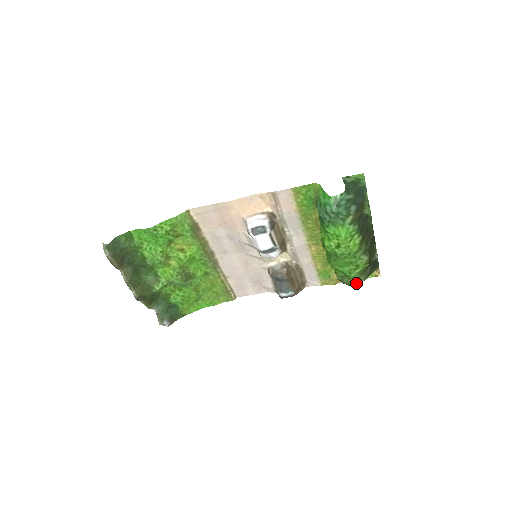
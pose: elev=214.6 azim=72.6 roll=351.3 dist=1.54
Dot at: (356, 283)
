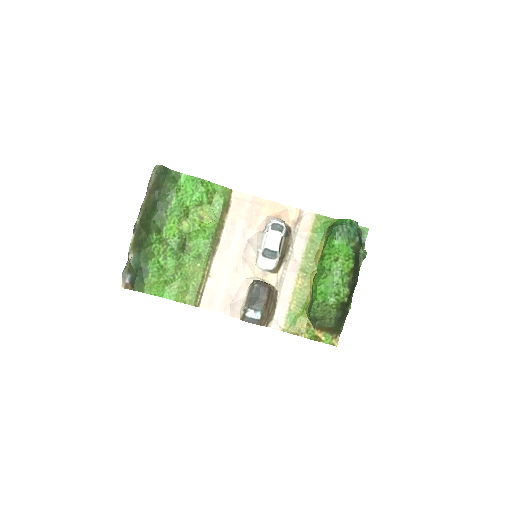
Dot at: (329, 314)
